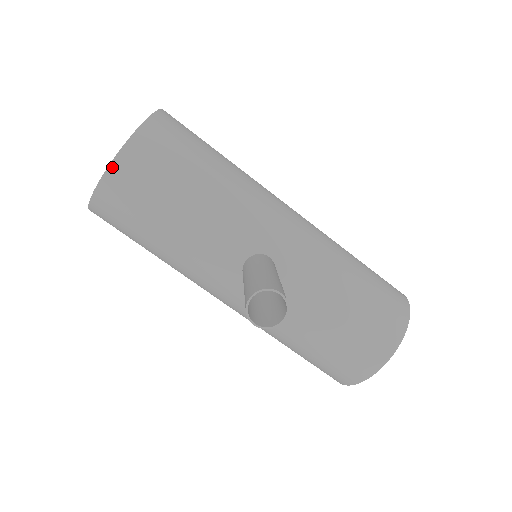
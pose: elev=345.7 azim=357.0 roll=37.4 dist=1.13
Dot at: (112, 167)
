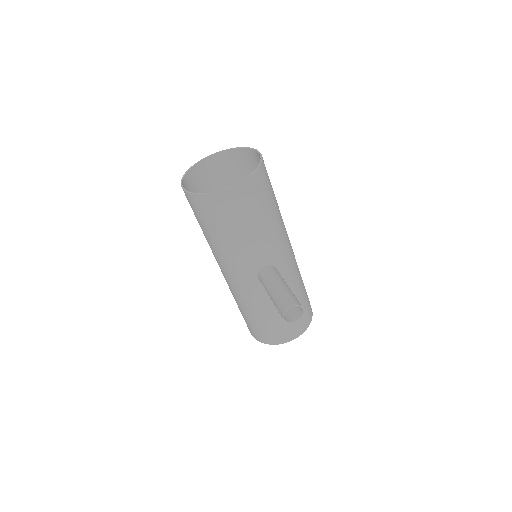
Dot at: (233, 188)
